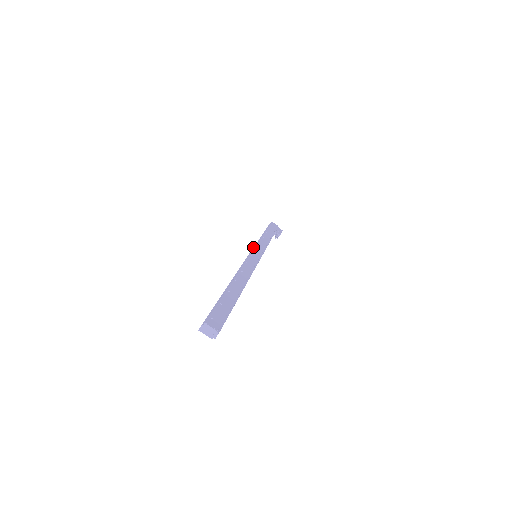
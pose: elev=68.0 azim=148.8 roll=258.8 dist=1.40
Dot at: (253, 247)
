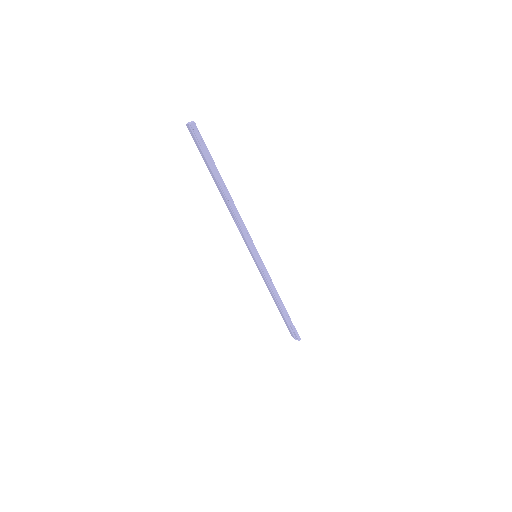
Dot at: occluded
